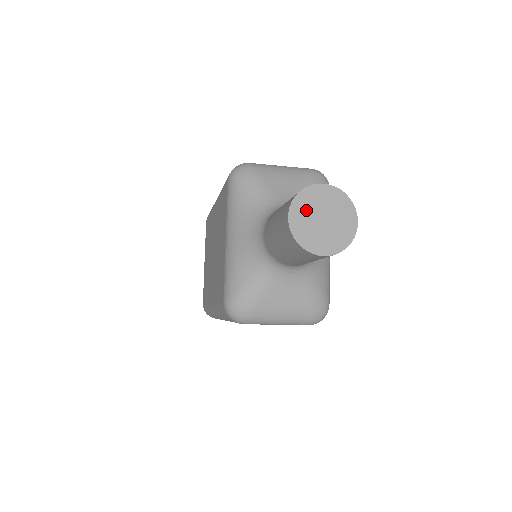
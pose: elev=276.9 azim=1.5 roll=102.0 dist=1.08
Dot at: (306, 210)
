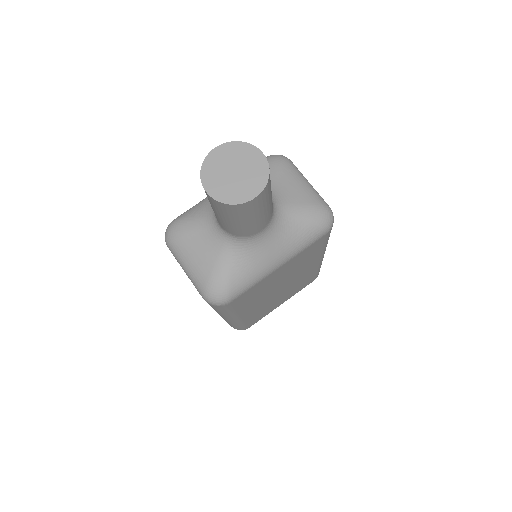
Dot at: (231, 155)
